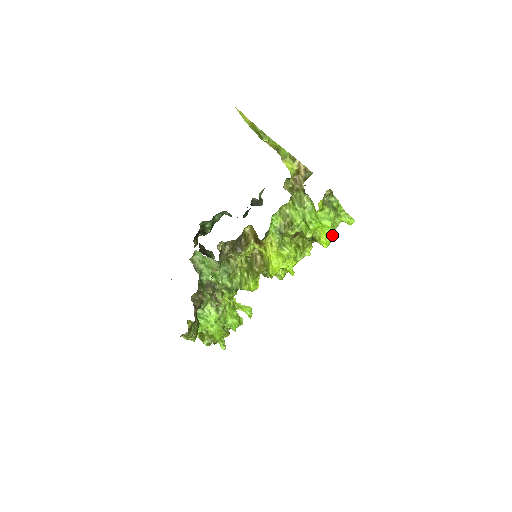
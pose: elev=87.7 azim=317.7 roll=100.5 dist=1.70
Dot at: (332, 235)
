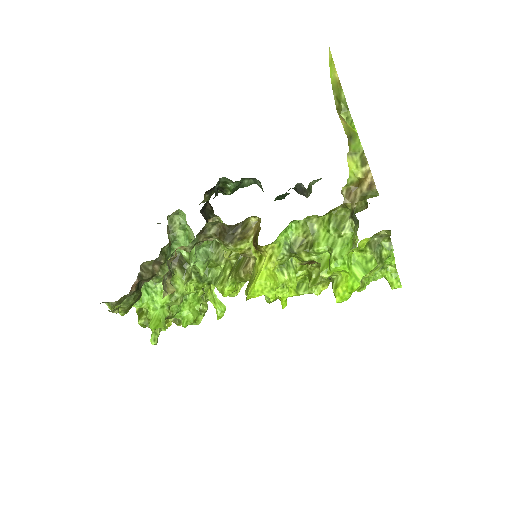
Dot at: (358, 289)
